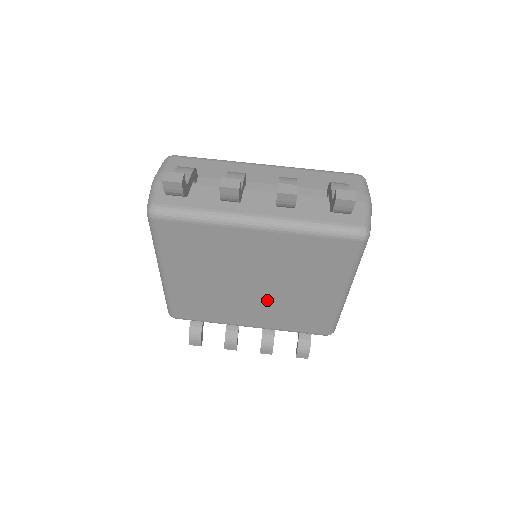
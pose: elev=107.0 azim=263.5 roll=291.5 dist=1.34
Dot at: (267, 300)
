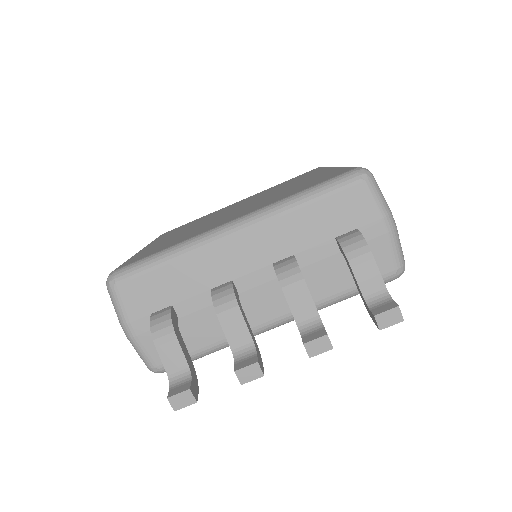
Dot at: occluded
